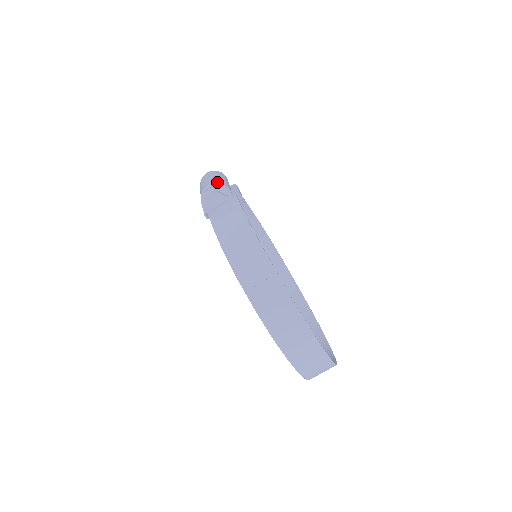
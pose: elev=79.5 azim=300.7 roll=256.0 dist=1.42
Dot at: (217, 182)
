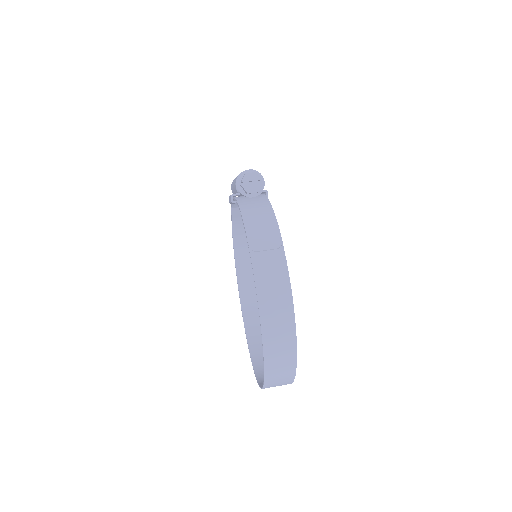
Dot at: occluded
